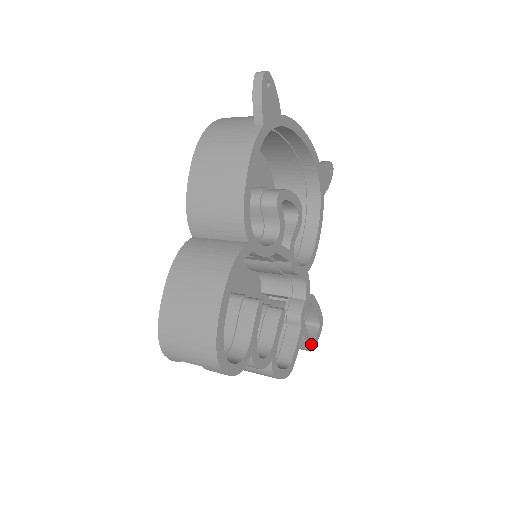
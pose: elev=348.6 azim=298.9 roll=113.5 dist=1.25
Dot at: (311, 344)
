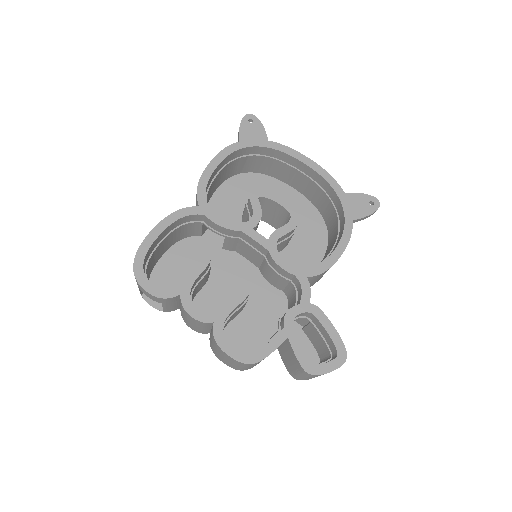
Dot at: (310, 365)
